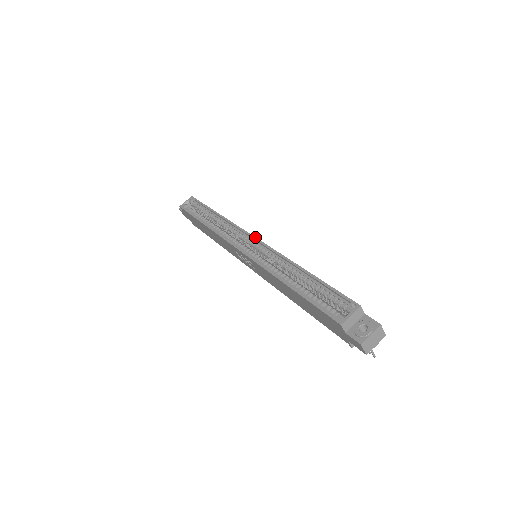
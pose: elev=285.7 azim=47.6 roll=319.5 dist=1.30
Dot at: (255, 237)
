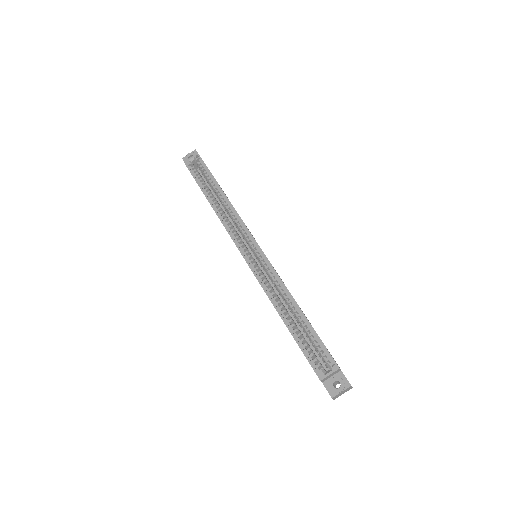
Dot at: (259, 246)
